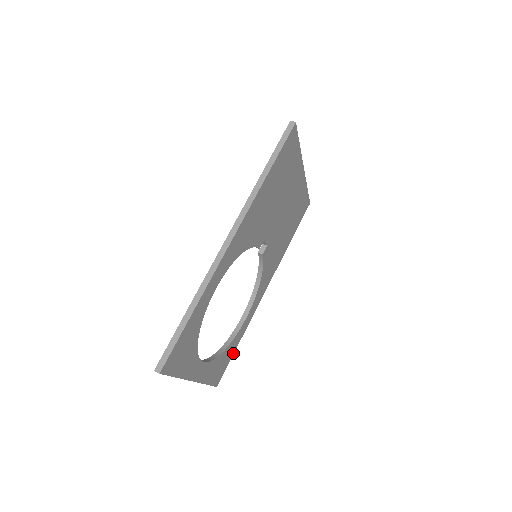
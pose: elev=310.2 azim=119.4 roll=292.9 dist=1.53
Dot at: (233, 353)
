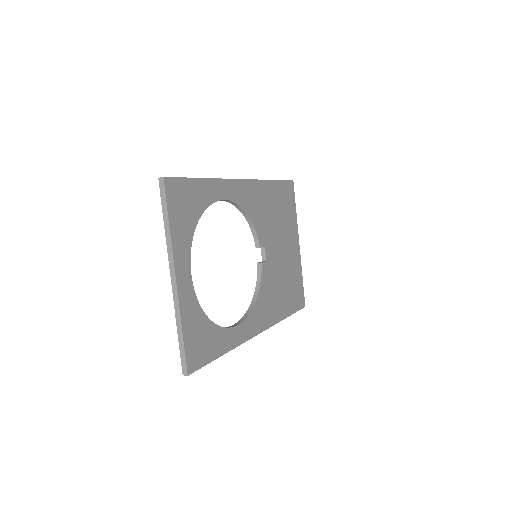
Dot at: (215, 357)
